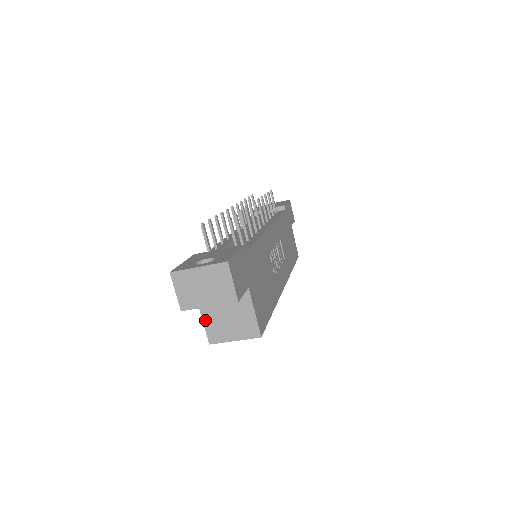
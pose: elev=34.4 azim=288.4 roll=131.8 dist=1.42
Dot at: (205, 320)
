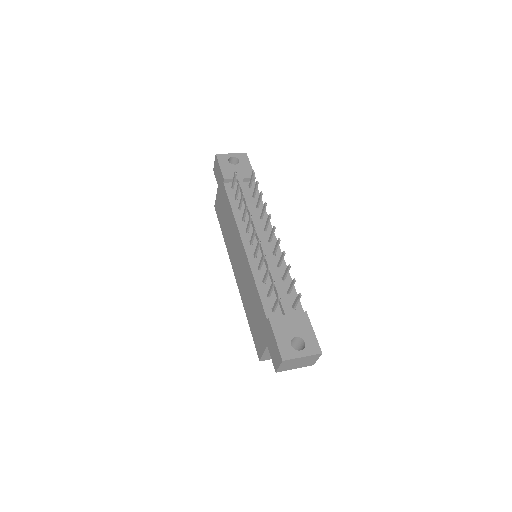
Dot at: (265, 353)
